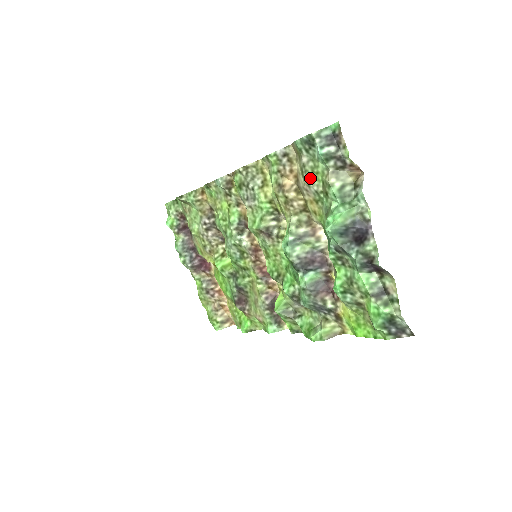
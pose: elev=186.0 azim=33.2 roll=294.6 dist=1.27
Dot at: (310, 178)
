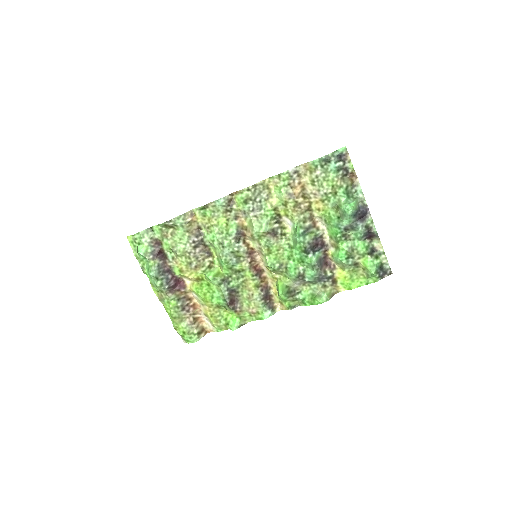
Dot at: (321, 185)
